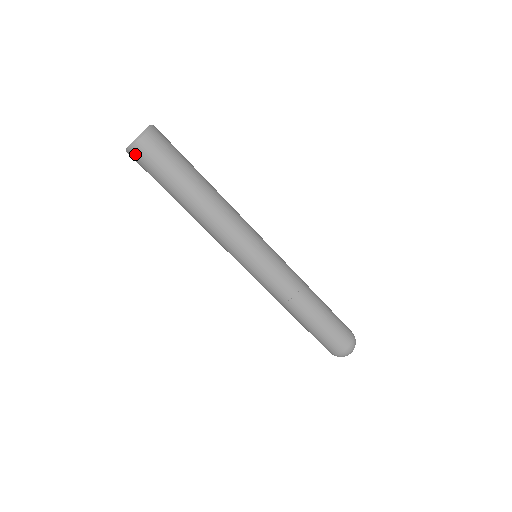
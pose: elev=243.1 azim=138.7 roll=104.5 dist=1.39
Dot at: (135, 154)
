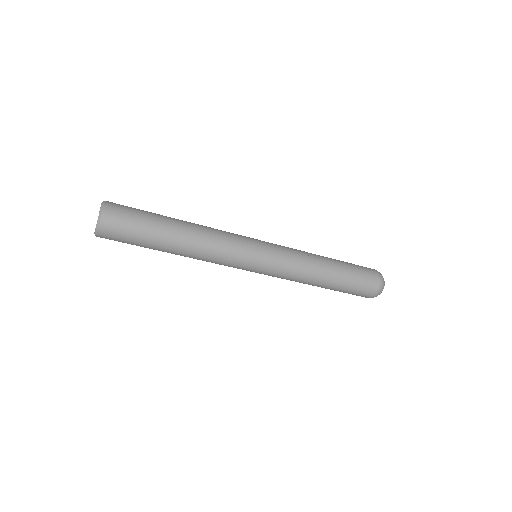
Dot at: occluded
